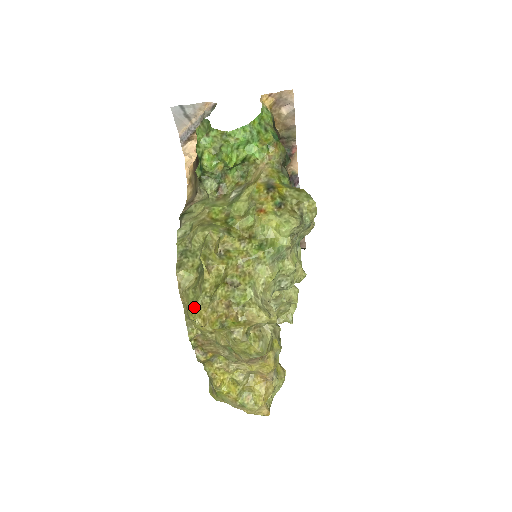
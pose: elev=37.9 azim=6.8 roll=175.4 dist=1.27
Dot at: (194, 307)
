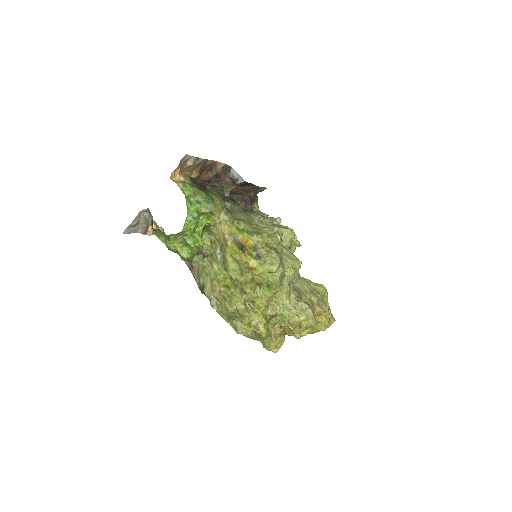
Dot at: (266, 347)
